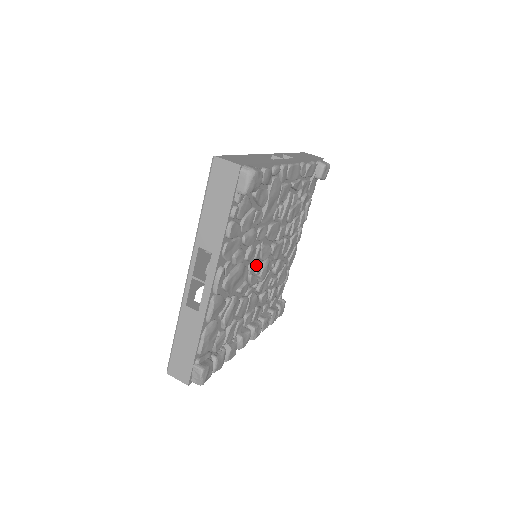
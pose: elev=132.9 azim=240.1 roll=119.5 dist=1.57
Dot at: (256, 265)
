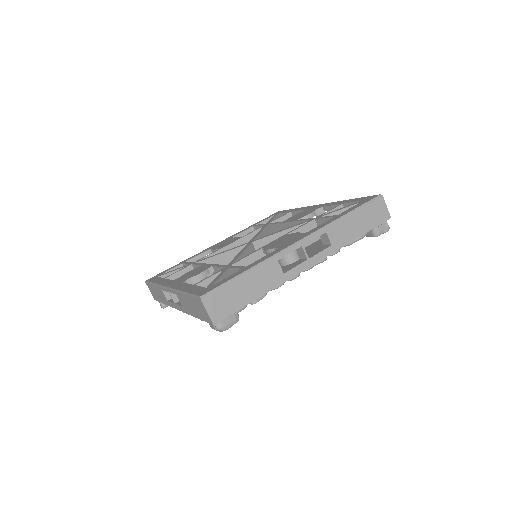
Dot at: occluded
